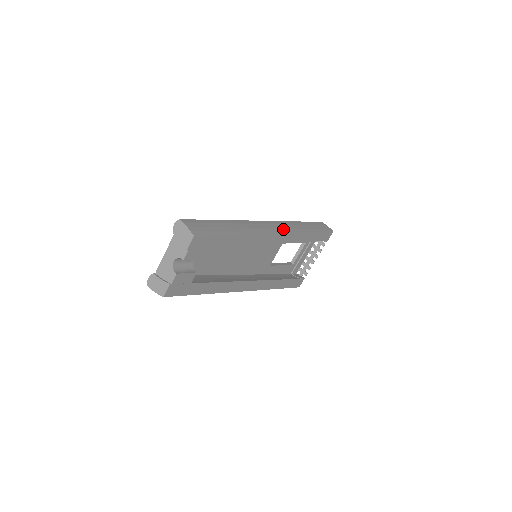
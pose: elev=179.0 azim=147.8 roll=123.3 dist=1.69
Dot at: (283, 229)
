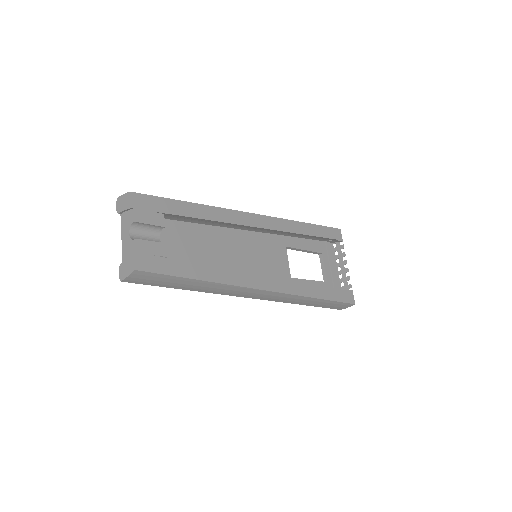
Dot at: occluded
